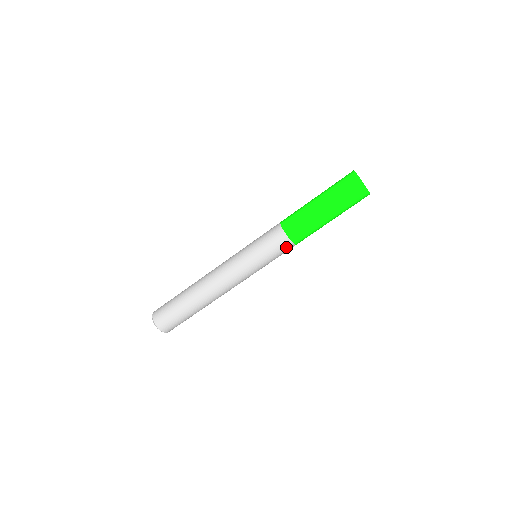
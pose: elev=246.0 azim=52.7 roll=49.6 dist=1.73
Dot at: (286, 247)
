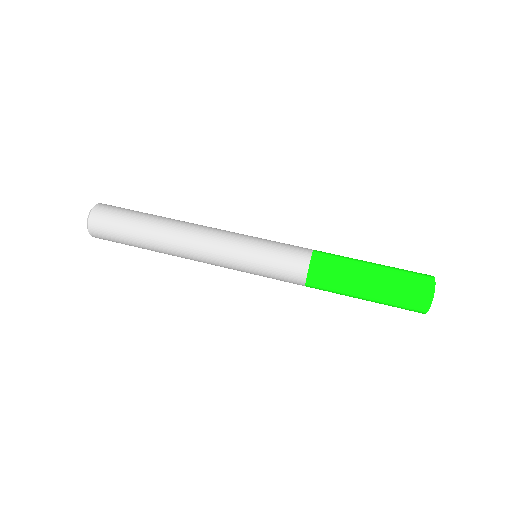
Dot at: (297, 267)
